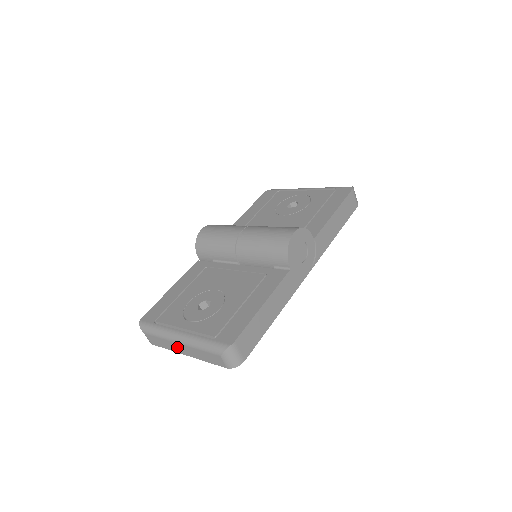
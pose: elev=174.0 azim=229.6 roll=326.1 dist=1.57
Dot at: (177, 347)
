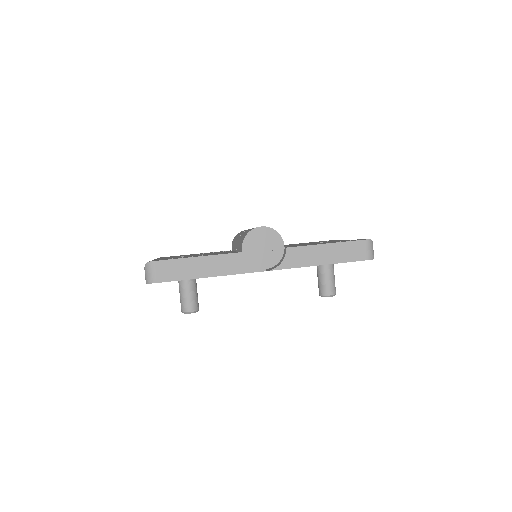
Dot at: occluded
